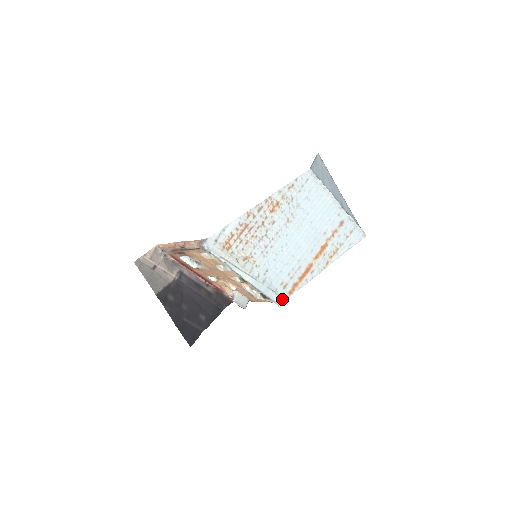
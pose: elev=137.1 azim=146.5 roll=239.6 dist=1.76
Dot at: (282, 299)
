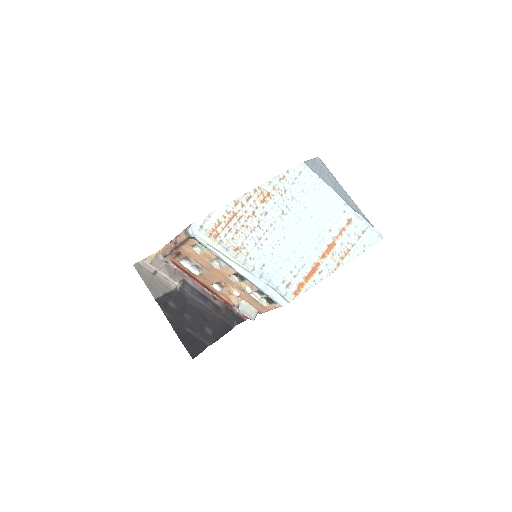
Dot at: (286, 300)
